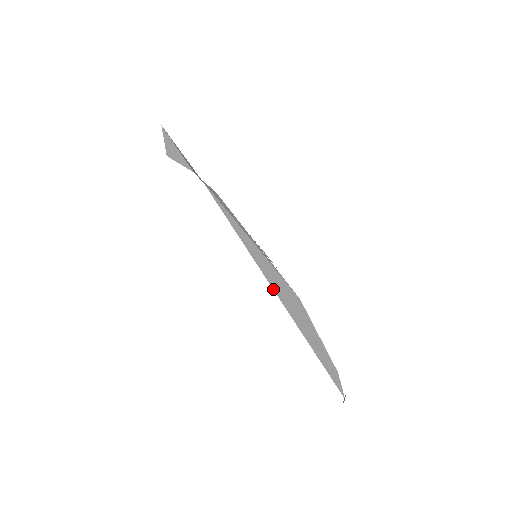
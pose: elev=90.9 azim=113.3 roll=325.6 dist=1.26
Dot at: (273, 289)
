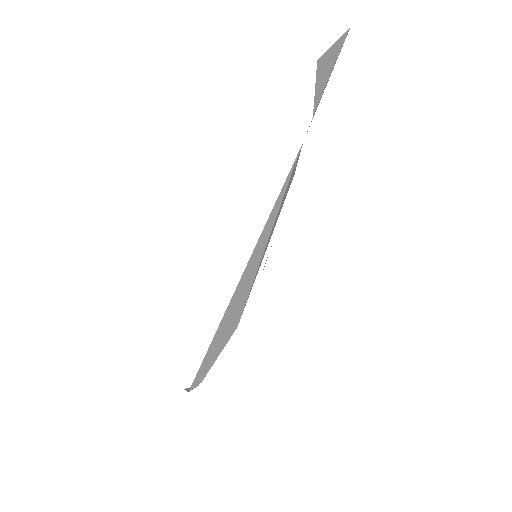
Dot at: (235, 291)
